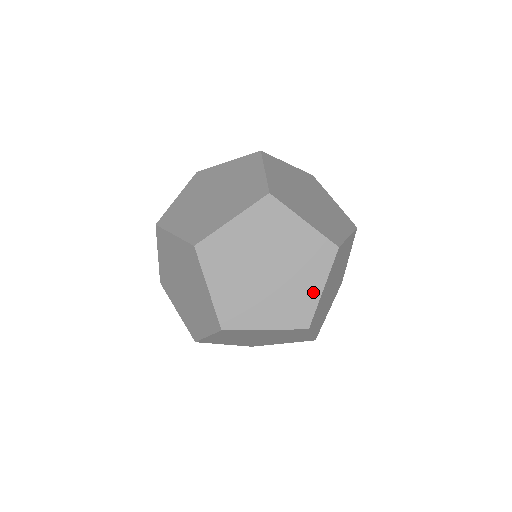
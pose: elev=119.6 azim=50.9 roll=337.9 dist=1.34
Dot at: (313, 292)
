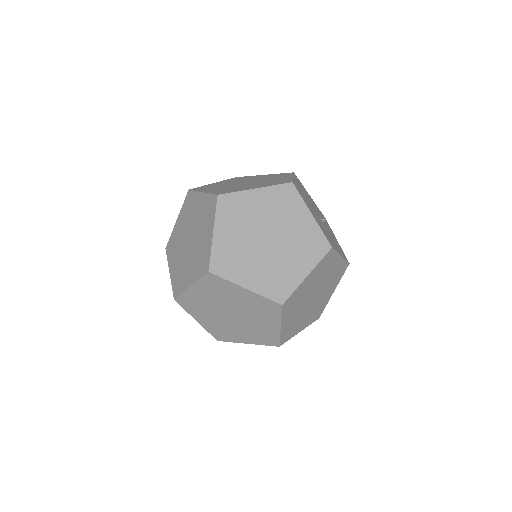
Dot at: (273, 328)
